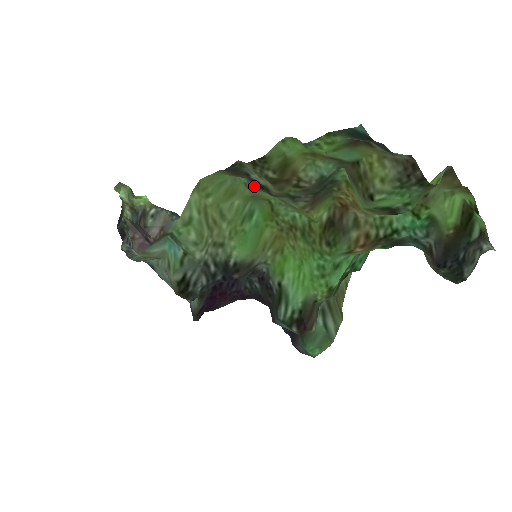
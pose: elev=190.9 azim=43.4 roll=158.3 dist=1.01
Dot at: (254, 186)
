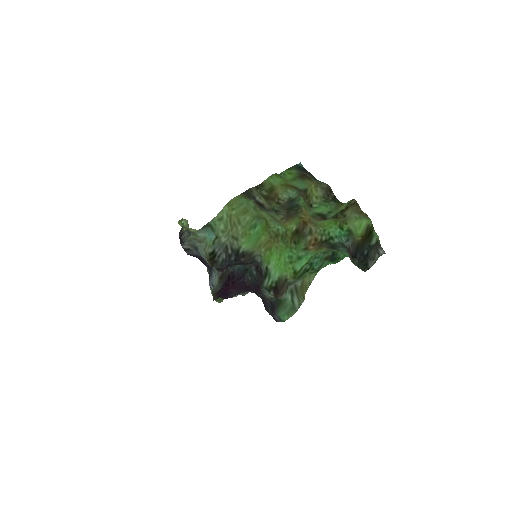
Dot at: (258, 208)
